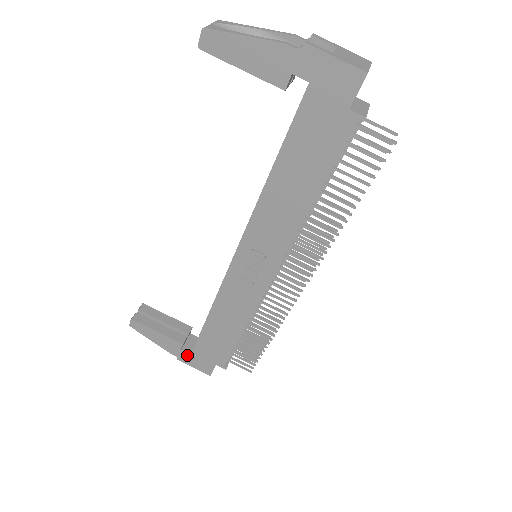
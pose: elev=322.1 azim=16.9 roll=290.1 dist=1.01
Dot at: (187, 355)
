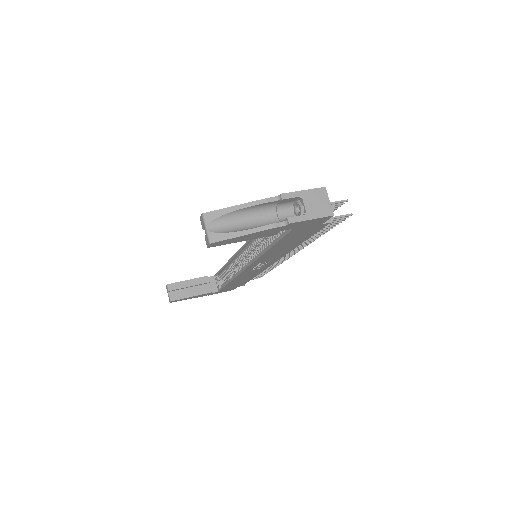
Dot at: occluded
